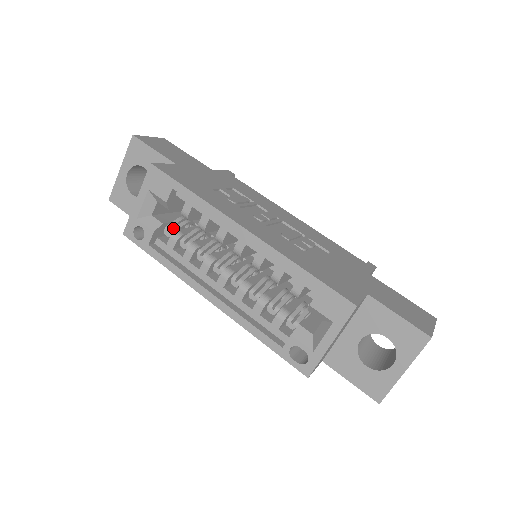
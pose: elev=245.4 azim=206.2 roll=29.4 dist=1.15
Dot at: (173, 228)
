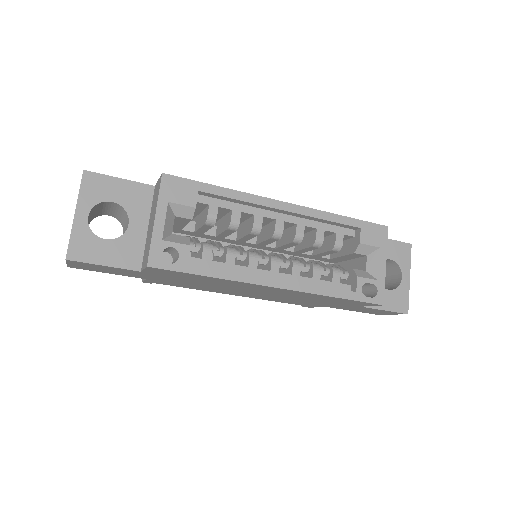
Dot at: (196, 242)
